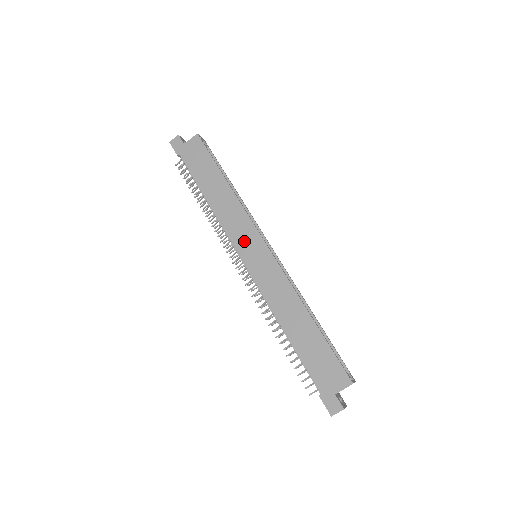
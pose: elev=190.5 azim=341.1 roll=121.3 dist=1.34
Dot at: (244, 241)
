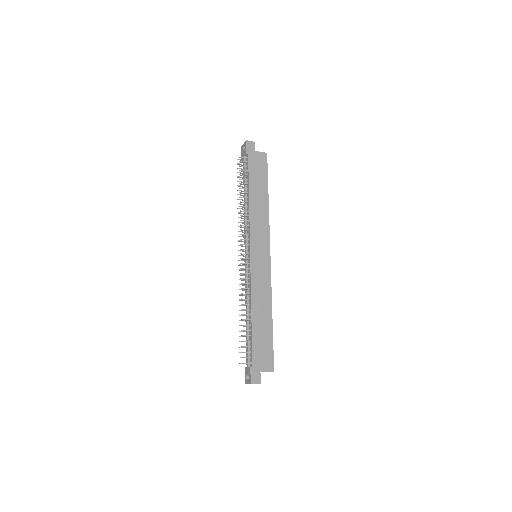
Dot at: (258, 242)
